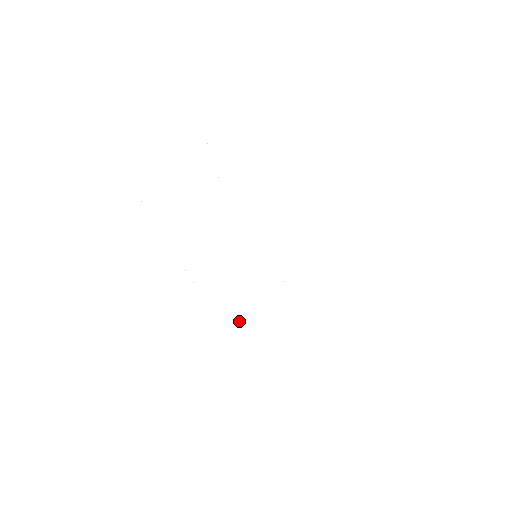
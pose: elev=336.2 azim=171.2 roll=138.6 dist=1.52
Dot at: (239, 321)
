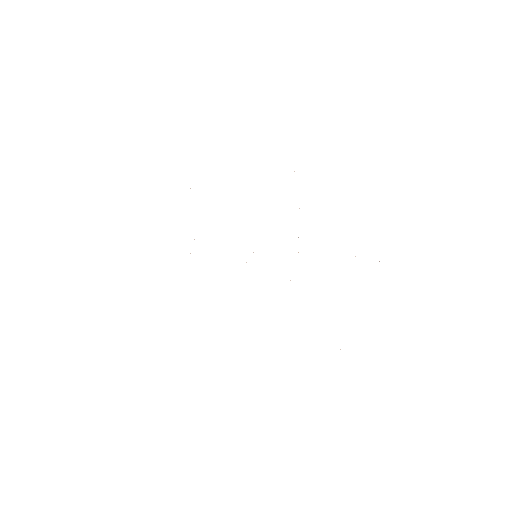
Dot at: occluded
